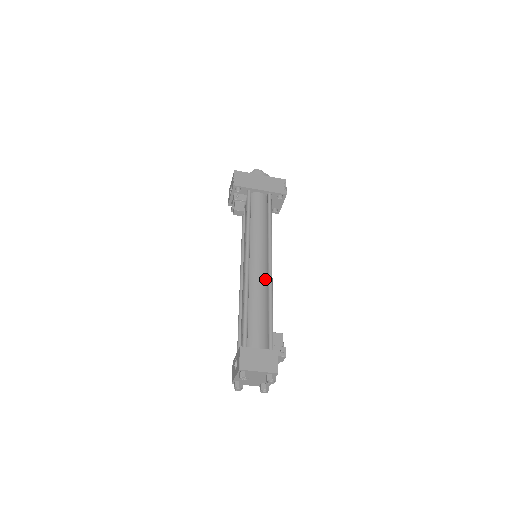
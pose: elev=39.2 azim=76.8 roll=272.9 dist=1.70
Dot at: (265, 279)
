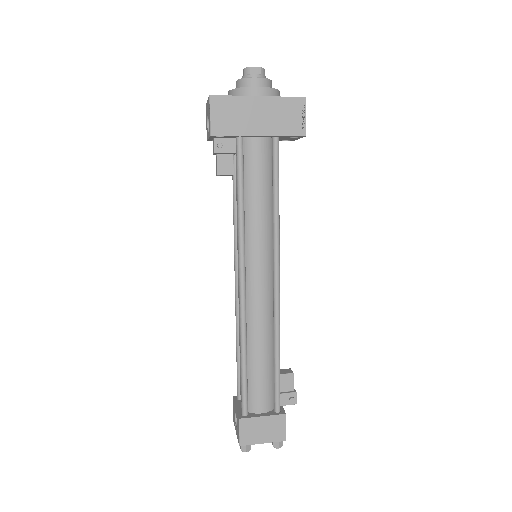
Dot at: (269, 308)
